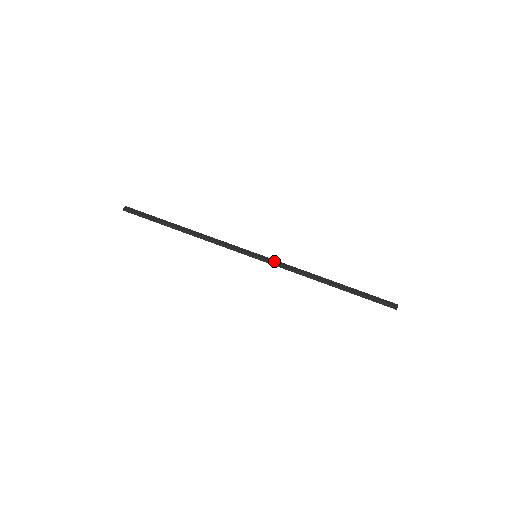
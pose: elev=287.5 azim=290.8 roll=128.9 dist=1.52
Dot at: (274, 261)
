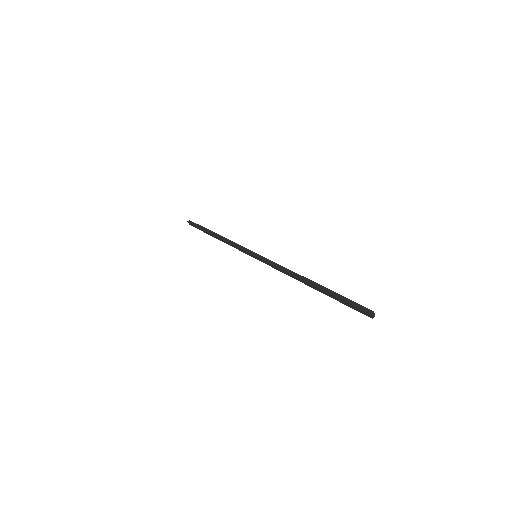
Dot at: (269, 260)
